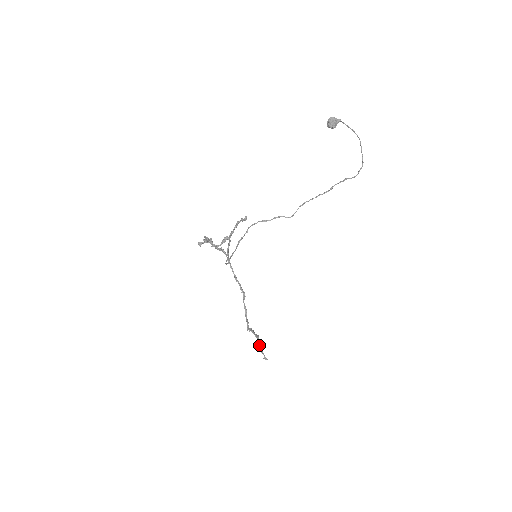
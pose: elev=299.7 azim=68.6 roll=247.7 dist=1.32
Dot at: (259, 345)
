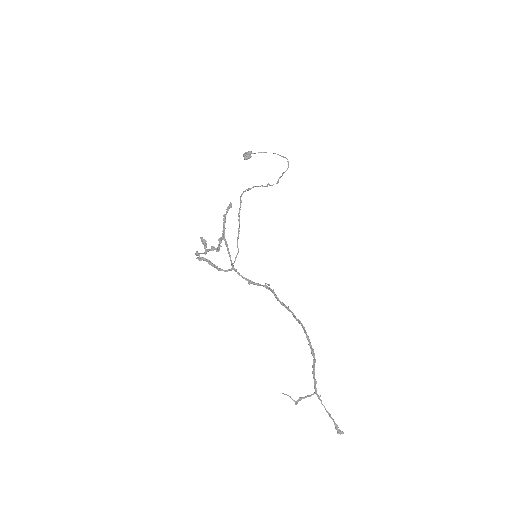
Dot at: (321, 402)
